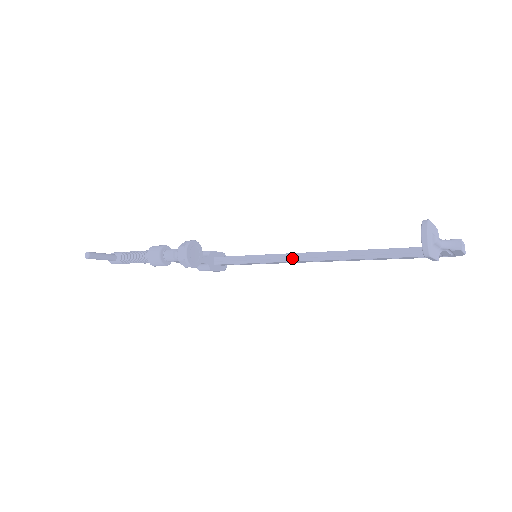
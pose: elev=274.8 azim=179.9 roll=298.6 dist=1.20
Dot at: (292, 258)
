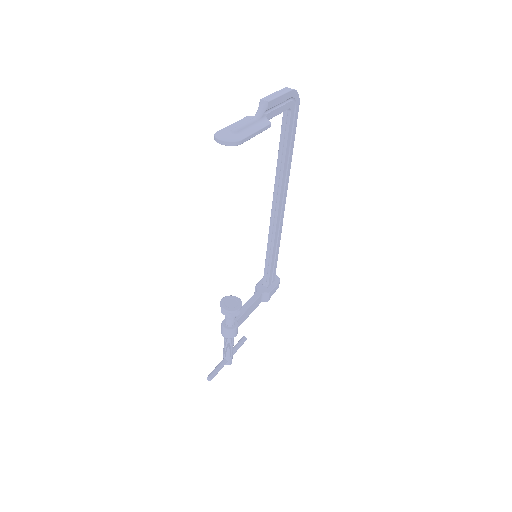
Dot at: (273, 227)
